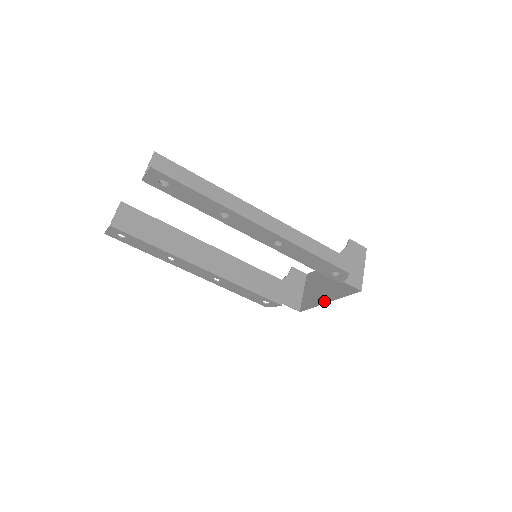
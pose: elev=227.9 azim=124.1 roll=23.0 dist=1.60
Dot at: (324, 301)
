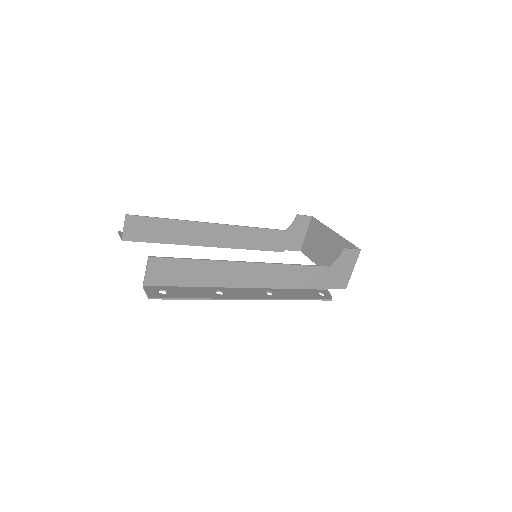
Dot at: (319, 265)
